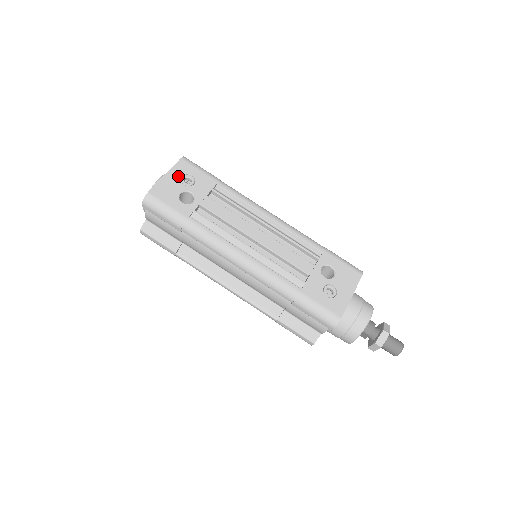
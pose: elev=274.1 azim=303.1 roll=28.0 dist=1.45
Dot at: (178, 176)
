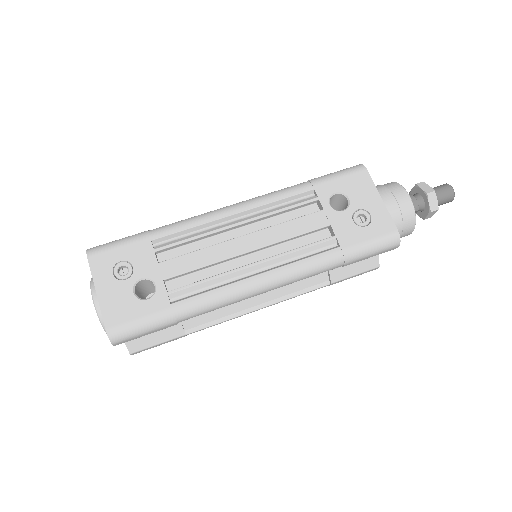
Dot at: (109, 278)
